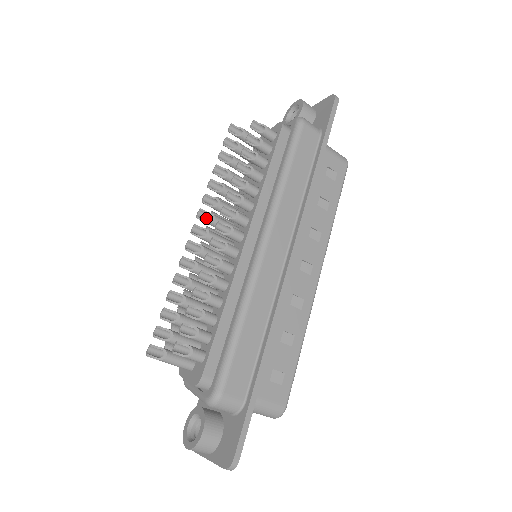
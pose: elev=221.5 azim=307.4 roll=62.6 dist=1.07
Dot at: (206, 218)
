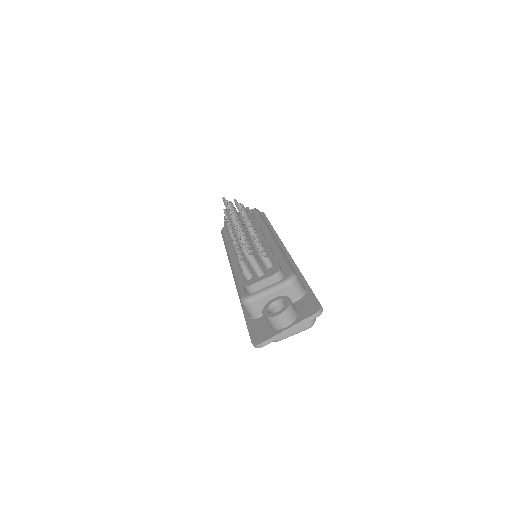
Dot at: occluded
